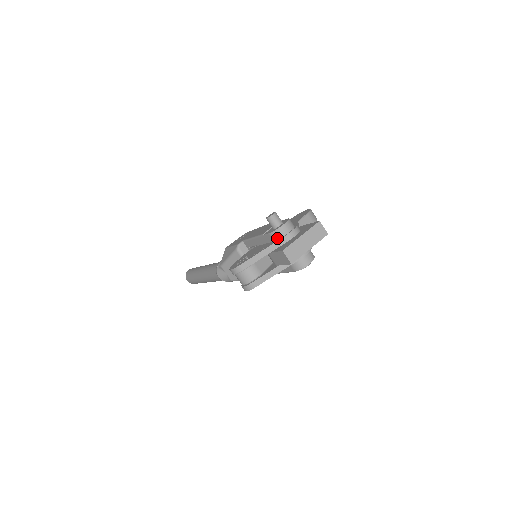
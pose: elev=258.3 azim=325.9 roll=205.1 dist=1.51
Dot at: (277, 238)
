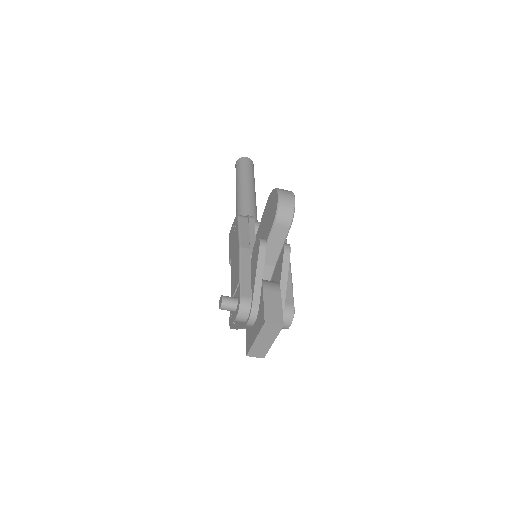
Dot at: occluded
